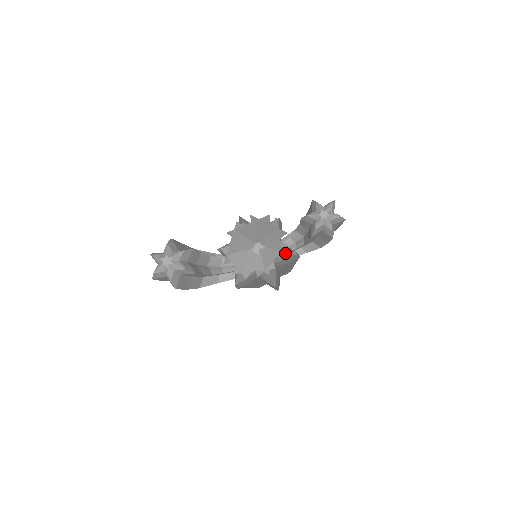
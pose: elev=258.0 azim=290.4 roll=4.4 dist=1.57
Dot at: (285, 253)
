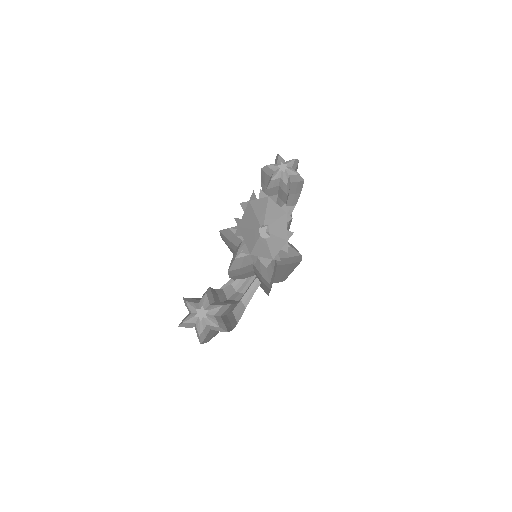
Dot at: occluded
